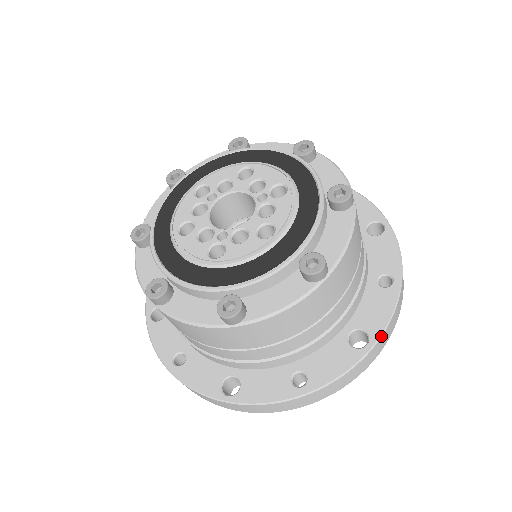
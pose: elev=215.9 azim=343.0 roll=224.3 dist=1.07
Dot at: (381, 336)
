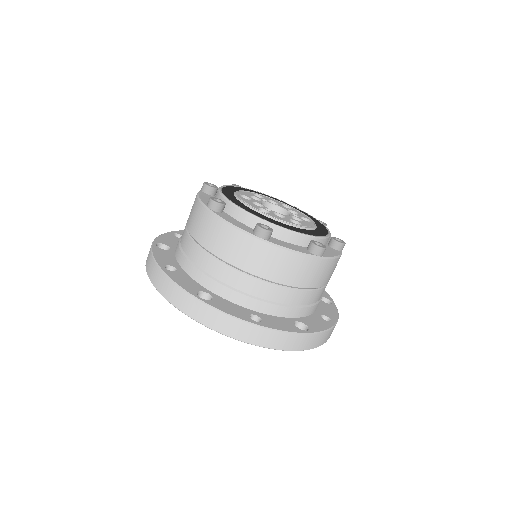
Dot at: (316, 333)
